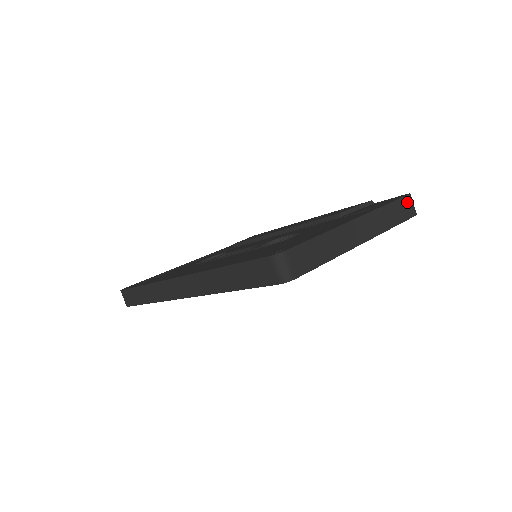
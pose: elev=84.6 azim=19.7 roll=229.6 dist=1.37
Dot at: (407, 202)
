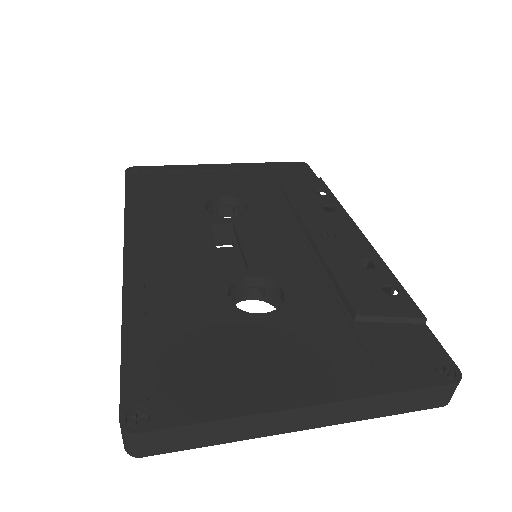
Dot at: (440, 392)
